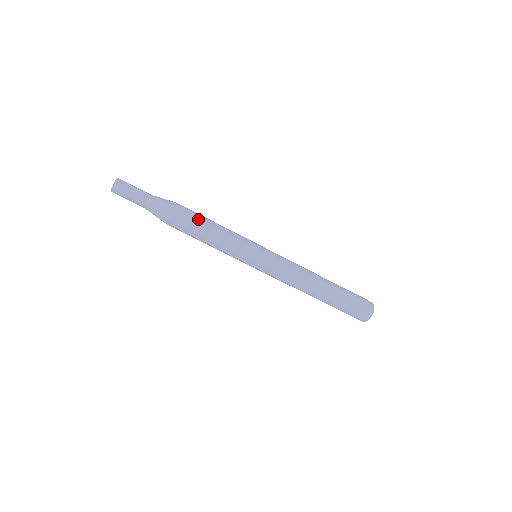
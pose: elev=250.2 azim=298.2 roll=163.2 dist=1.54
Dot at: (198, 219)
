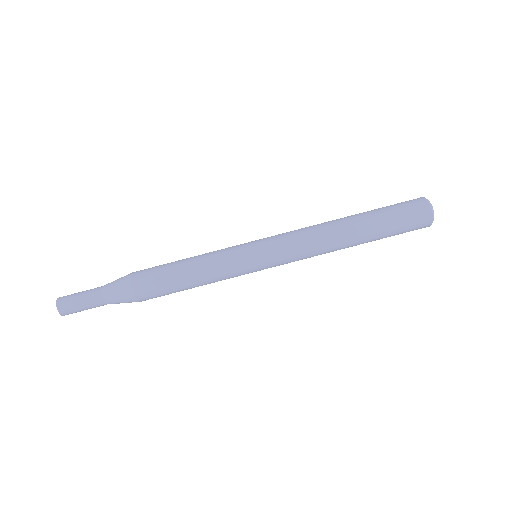
Dot at: (165, 264)
